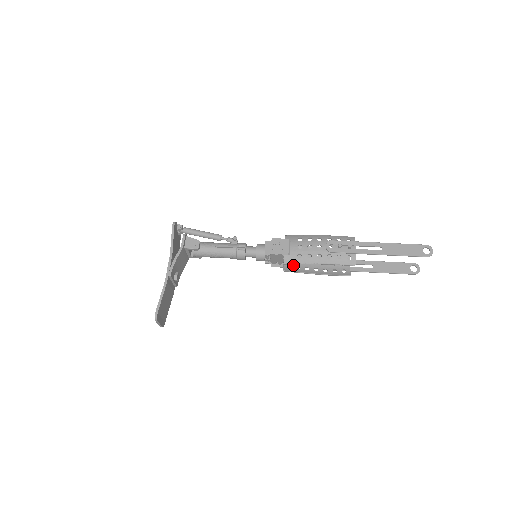
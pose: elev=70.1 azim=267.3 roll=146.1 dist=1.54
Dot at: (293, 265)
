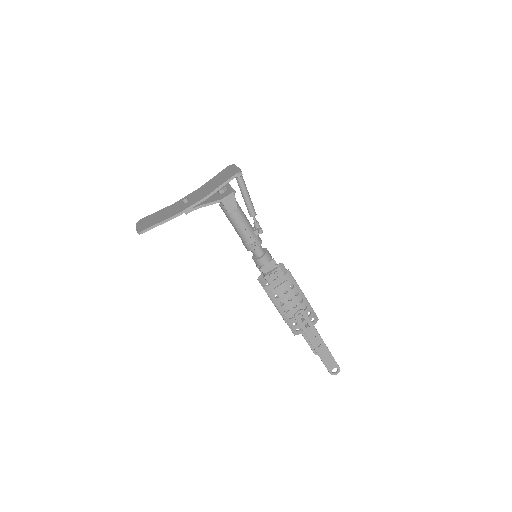
Dot at: occluded
